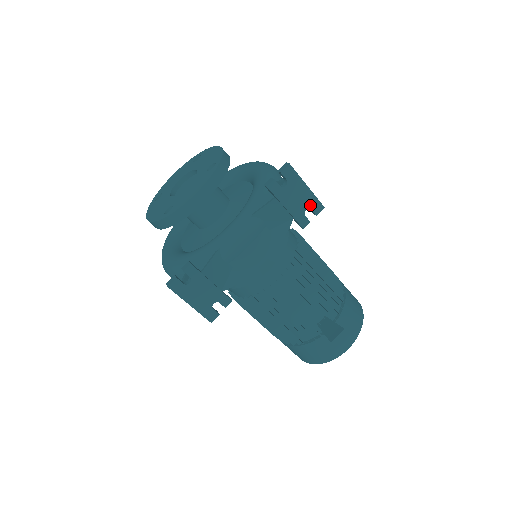
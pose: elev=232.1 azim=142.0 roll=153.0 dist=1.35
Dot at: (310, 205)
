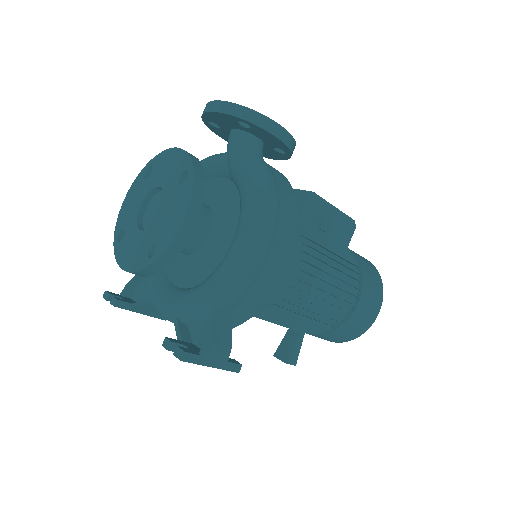
Dot at: occluded
